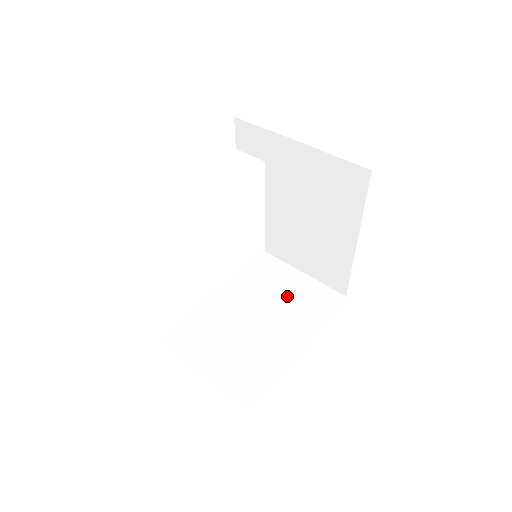
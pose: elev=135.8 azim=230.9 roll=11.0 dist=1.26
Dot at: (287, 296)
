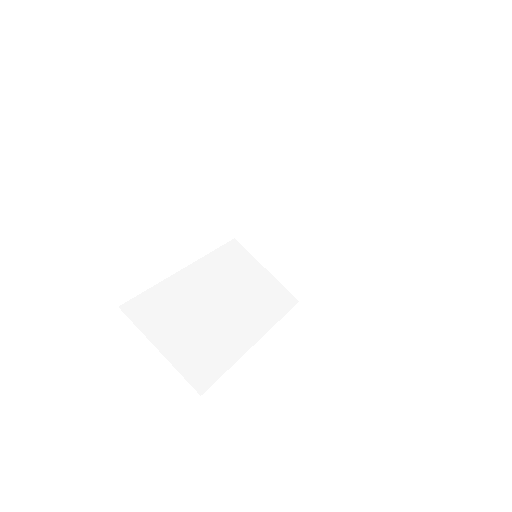
Dot at: (326, 202)
